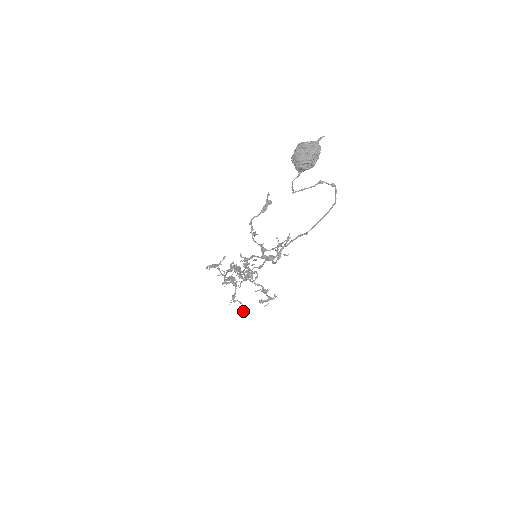
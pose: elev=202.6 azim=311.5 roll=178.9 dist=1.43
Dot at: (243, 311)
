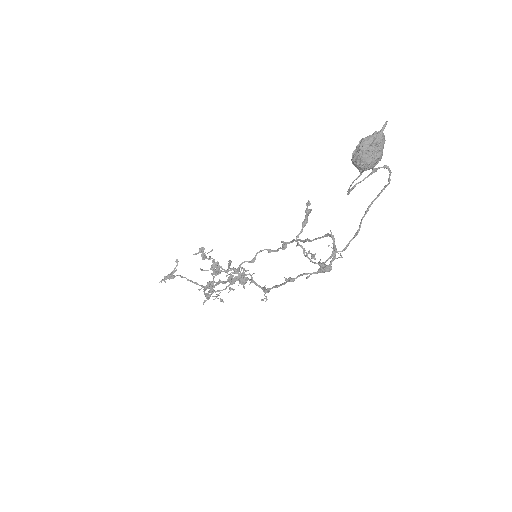
Dot at: occluded
